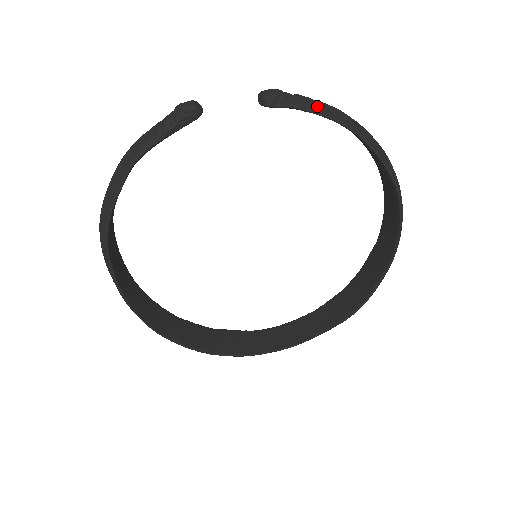
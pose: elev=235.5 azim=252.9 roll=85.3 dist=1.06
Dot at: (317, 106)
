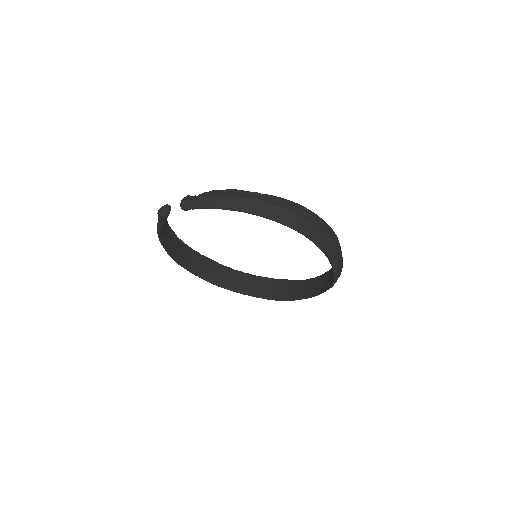
Dot at: (207, 203)
